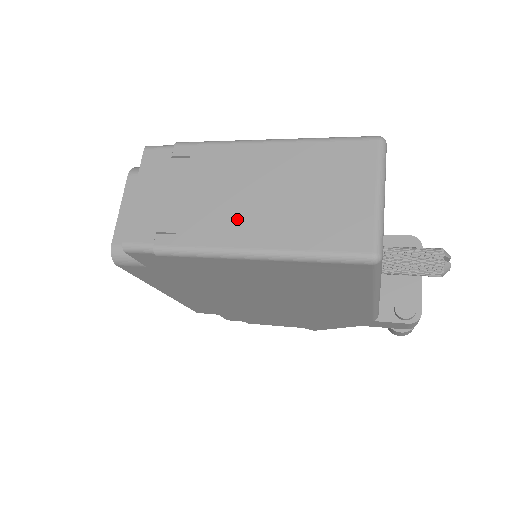
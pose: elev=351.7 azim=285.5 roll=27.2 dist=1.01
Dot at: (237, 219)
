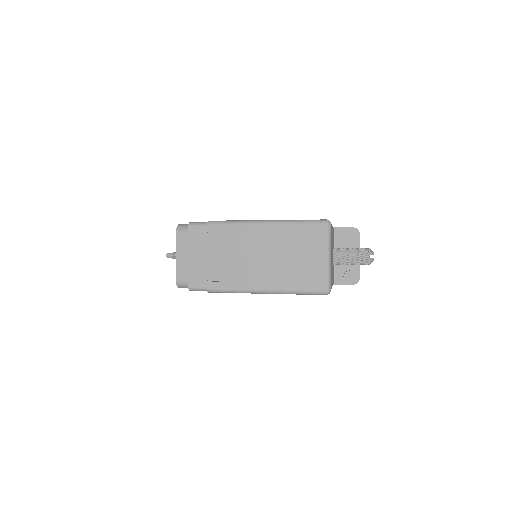
Dot at: (252, 272)
